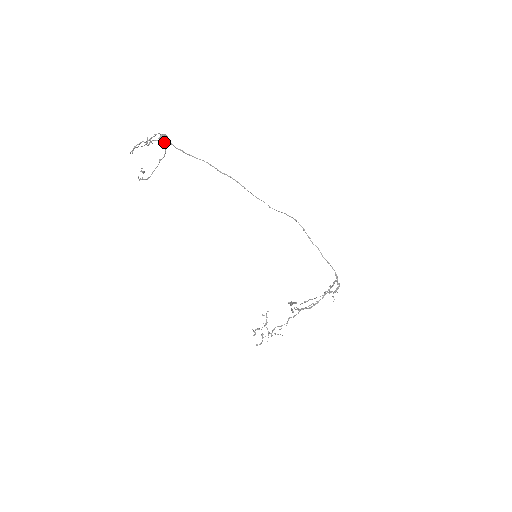
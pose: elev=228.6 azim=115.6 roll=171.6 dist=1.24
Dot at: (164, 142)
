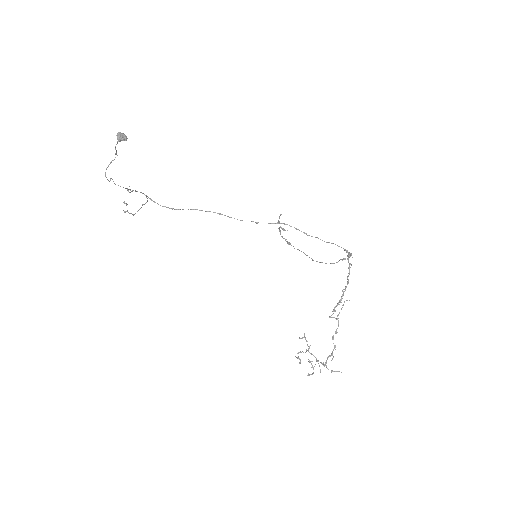
Dot at: (121, 137)
